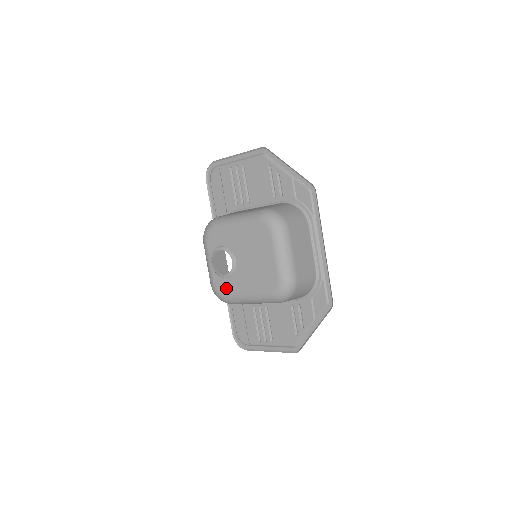
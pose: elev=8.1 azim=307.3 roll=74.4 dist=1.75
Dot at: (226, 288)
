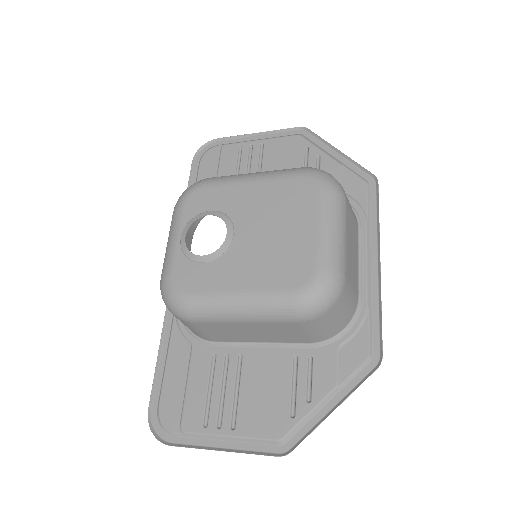
Dot at: (196, 280)
